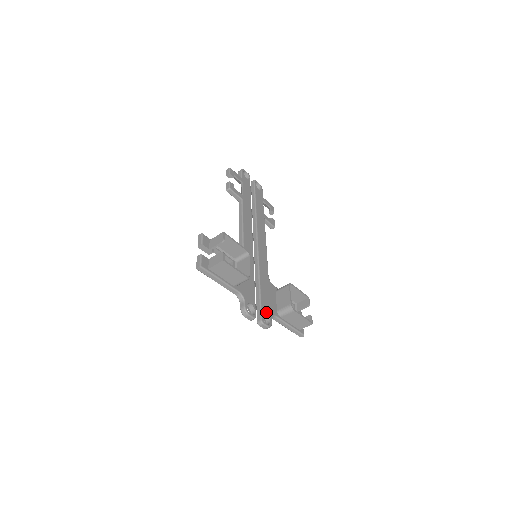
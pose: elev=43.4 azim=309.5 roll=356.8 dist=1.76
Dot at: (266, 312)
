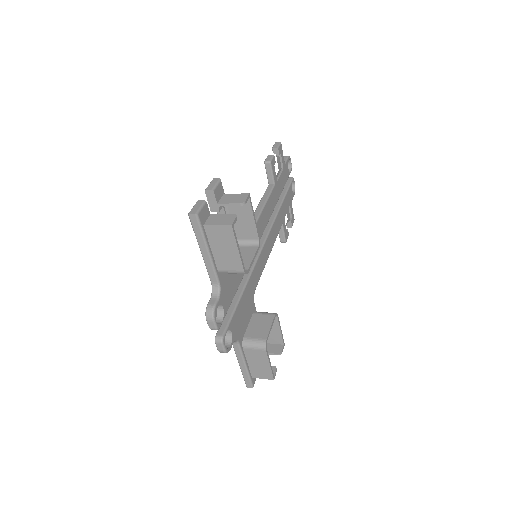
Dot at: (232, 330)
